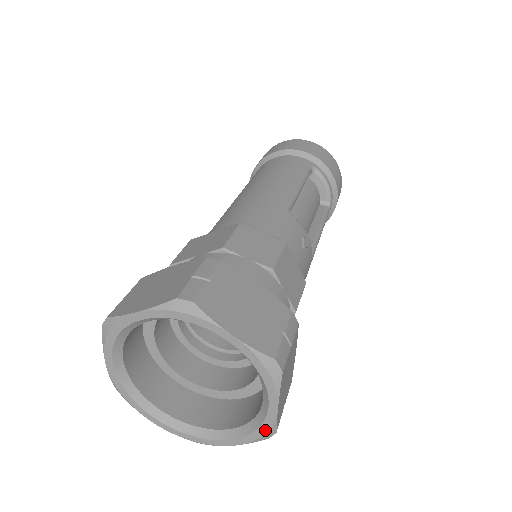
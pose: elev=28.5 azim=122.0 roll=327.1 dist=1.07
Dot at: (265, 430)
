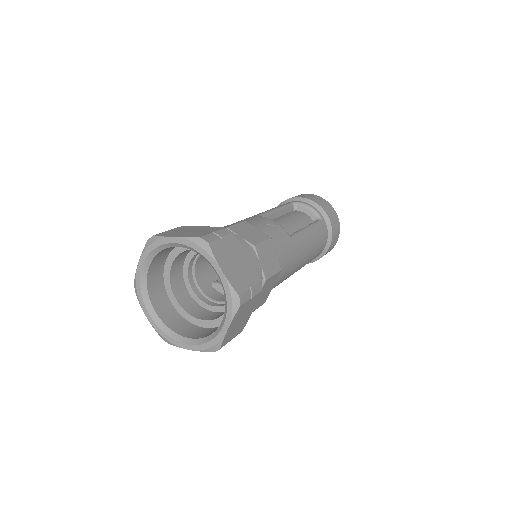
Dot at: (229, 296)
